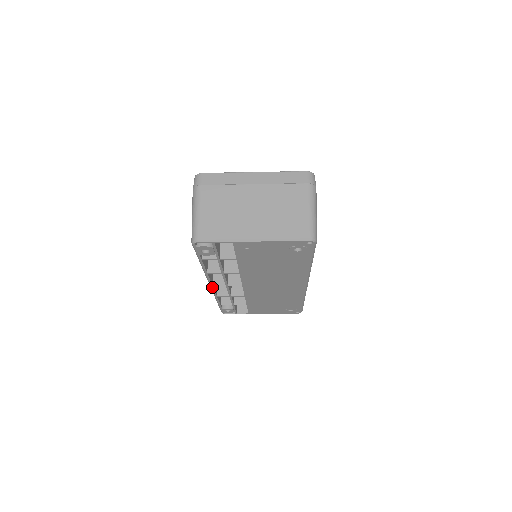
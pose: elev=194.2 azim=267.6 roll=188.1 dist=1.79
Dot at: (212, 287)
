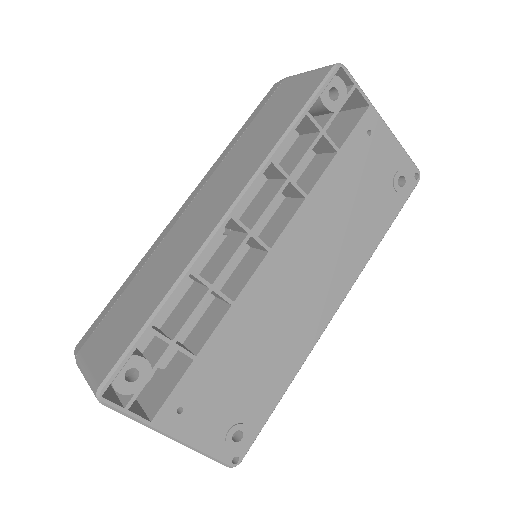
Dot at: (226, 221)
